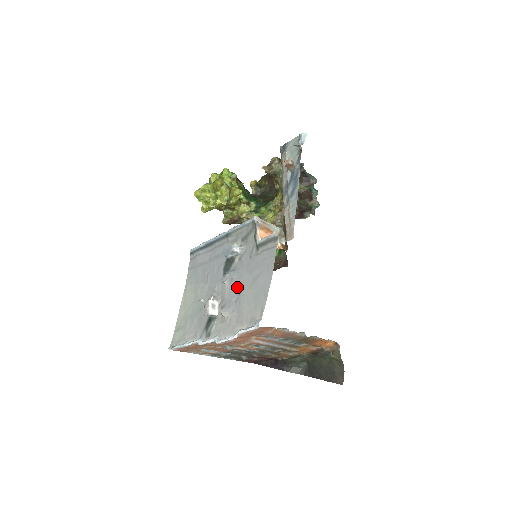
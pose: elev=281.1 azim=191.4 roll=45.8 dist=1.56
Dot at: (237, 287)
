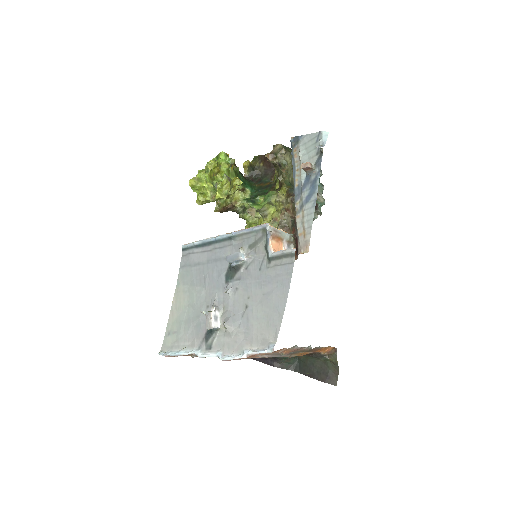
Dot at: (243, 300)
